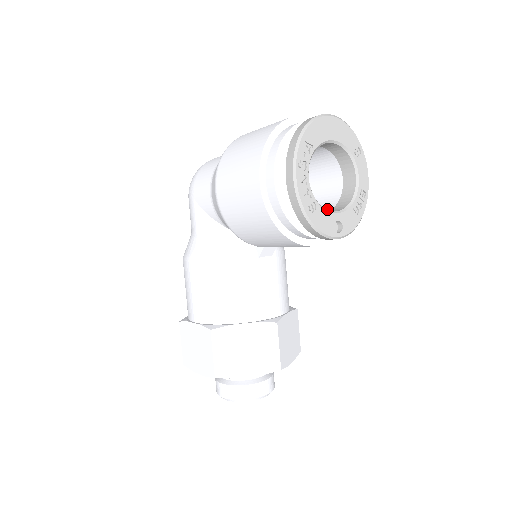
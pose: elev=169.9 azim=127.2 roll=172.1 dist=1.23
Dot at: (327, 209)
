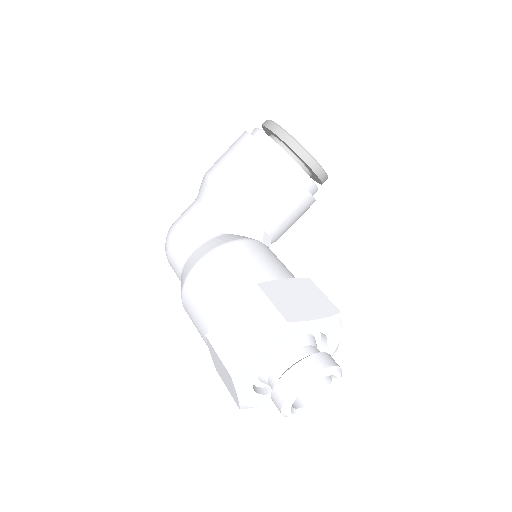
Dot at: occluded
